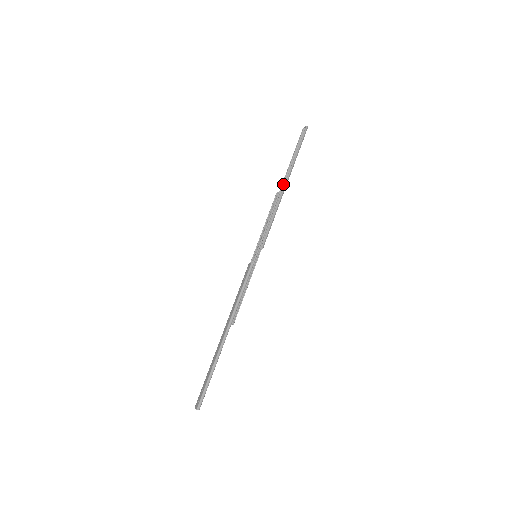
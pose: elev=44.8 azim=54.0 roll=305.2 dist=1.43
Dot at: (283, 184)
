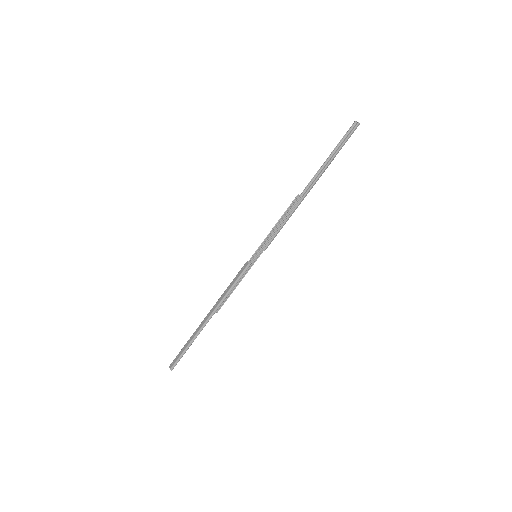
Dot at: (308, 185)
